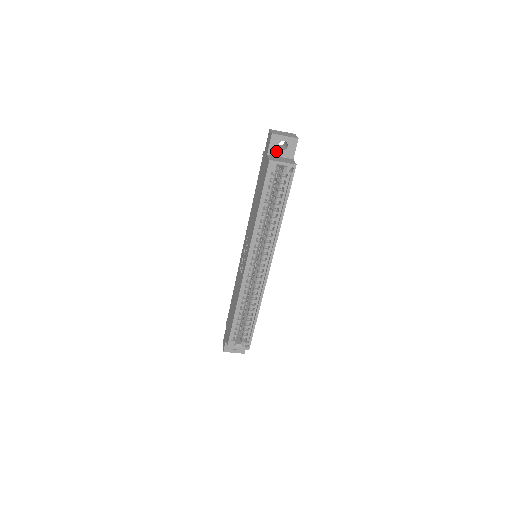
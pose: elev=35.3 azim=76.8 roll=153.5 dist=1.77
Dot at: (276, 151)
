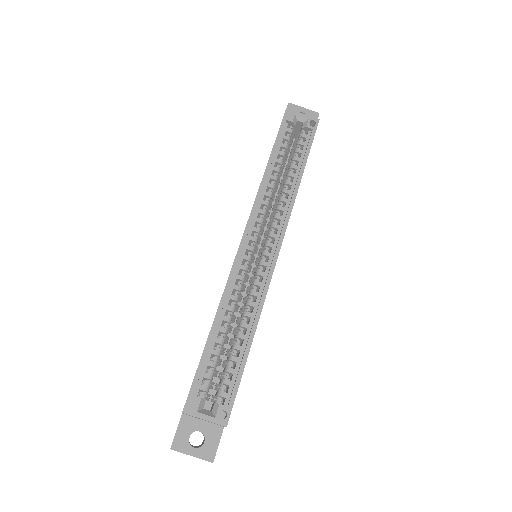
Dot at: occluded
